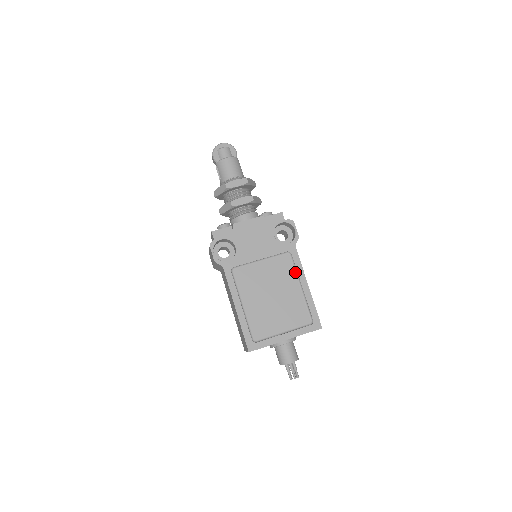
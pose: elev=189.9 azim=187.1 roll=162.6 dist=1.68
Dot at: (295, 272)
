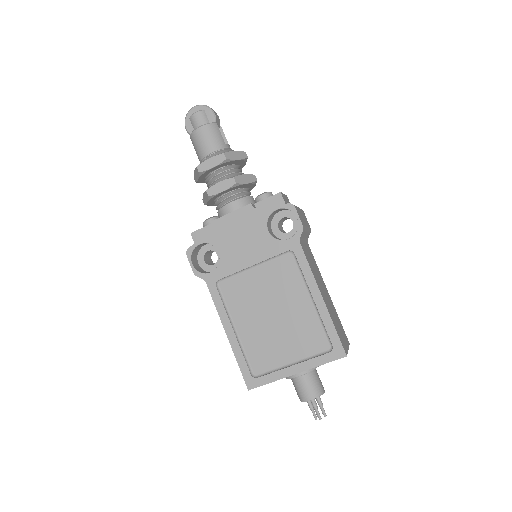
Dot at: (302, 278)
